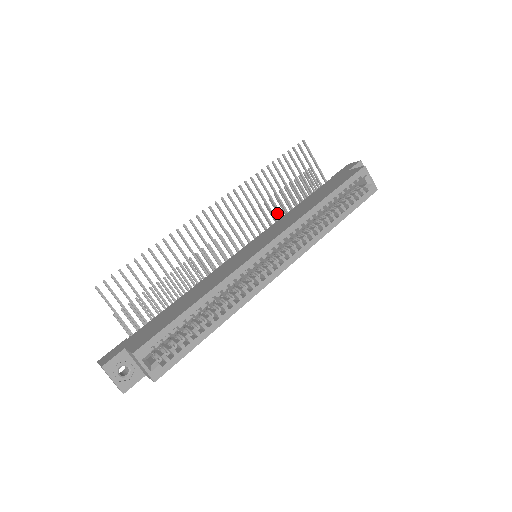
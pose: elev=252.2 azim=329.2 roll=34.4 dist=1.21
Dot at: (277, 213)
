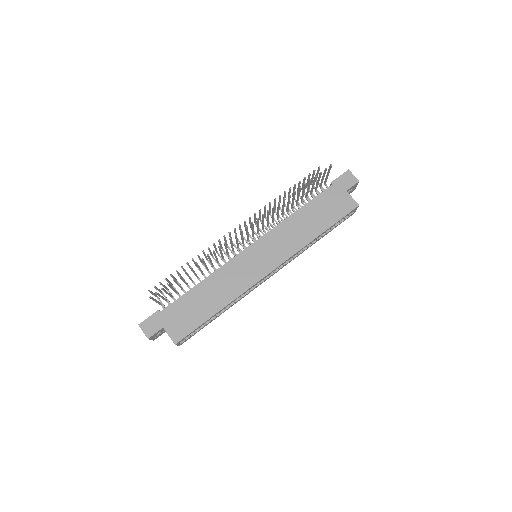
Dot at: (279, 201)
